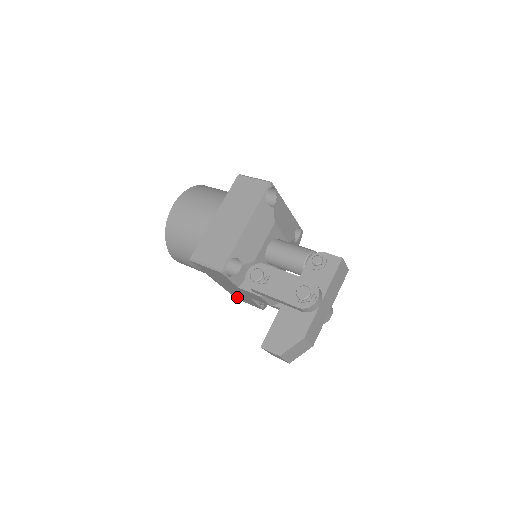
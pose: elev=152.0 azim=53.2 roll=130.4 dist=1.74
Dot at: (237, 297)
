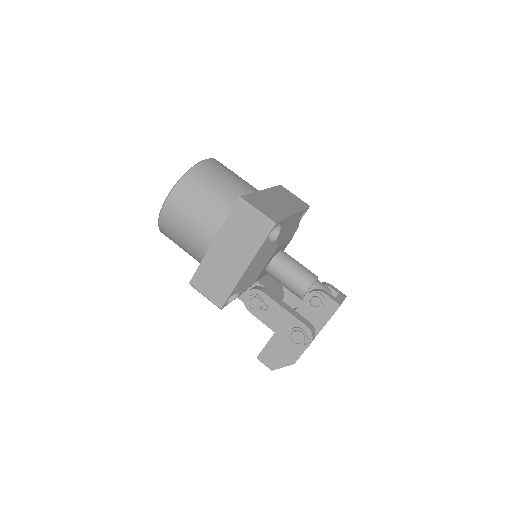
Dot at: occluded
